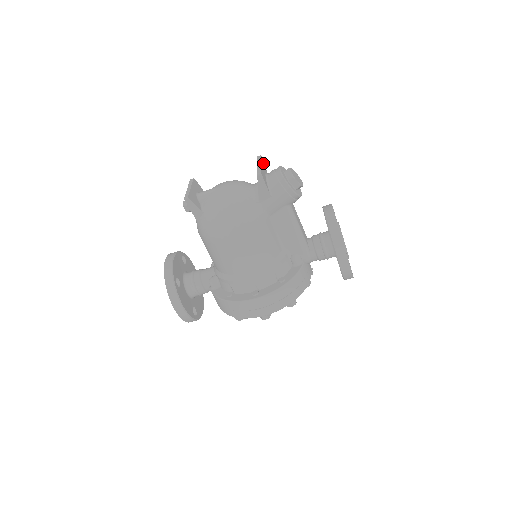
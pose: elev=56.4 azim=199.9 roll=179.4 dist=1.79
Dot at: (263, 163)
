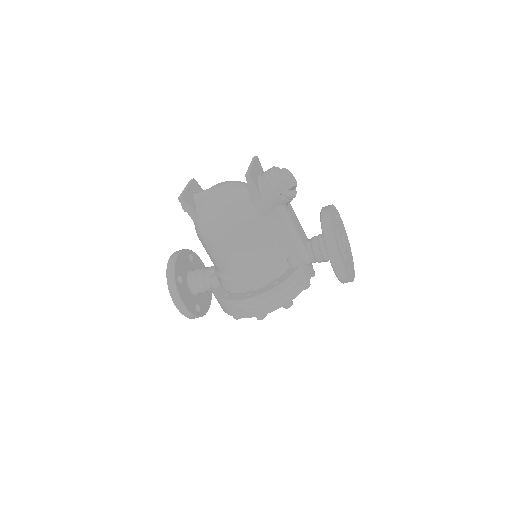
Dot at: (258, 163)
